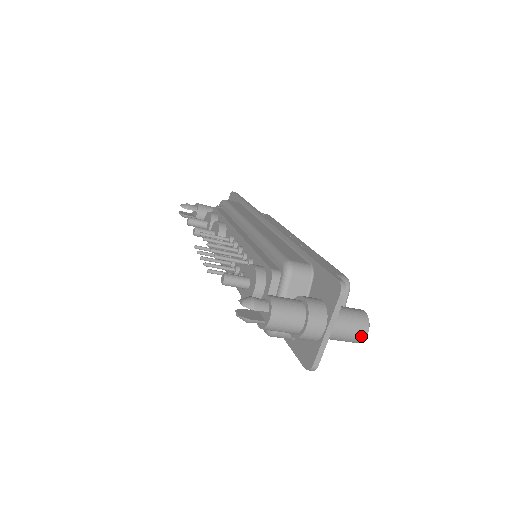
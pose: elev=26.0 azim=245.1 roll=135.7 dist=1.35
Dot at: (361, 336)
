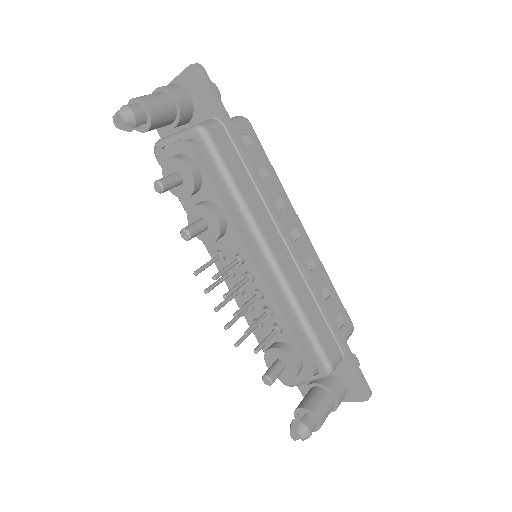
Dot at: occluded
